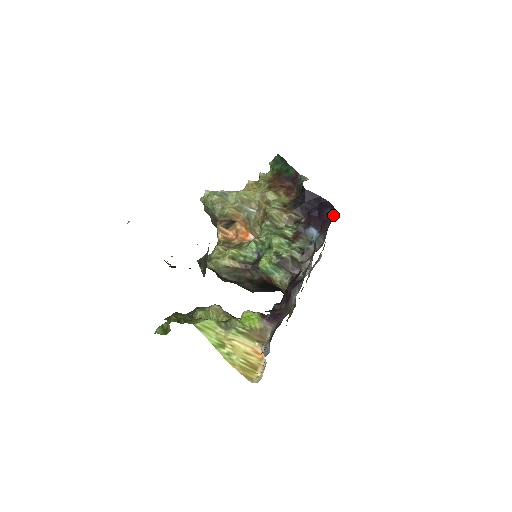
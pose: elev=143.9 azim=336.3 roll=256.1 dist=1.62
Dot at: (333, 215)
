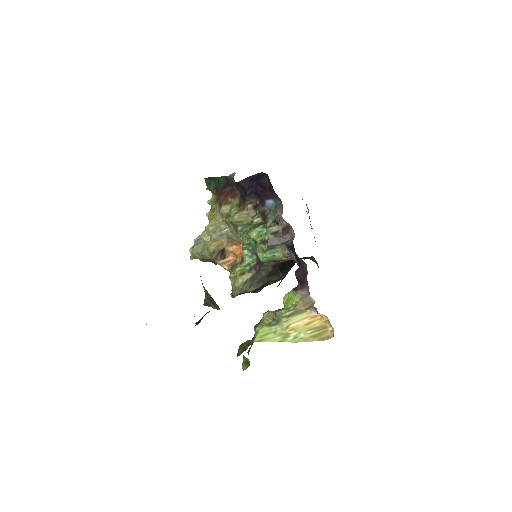
Dot at: (269, 179)
